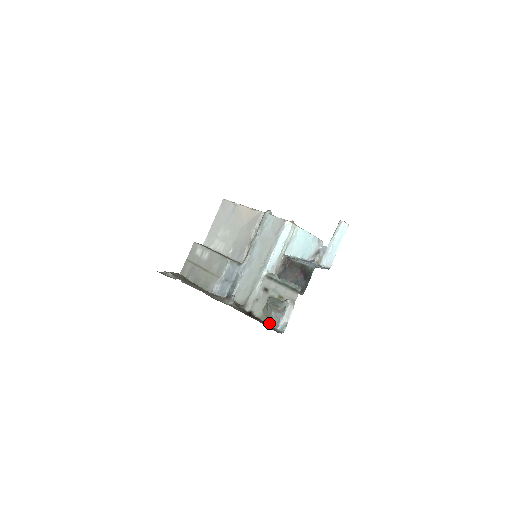
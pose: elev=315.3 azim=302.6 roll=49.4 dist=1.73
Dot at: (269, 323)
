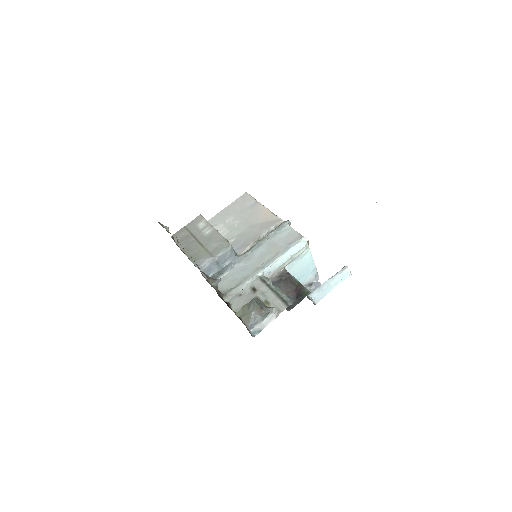
Dot at: (244, 321)
